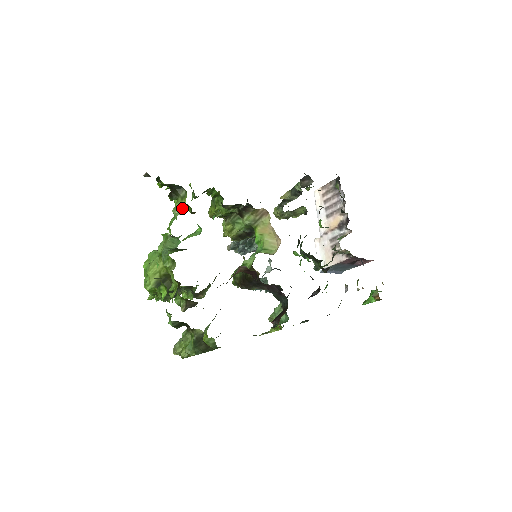
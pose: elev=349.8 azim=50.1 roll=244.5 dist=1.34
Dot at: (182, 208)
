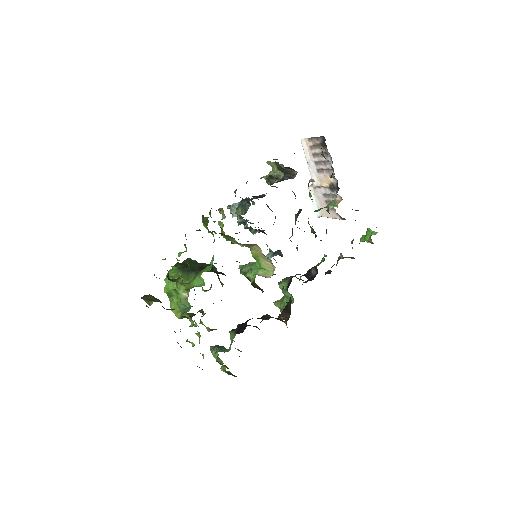
Dot at: (183, 291)
